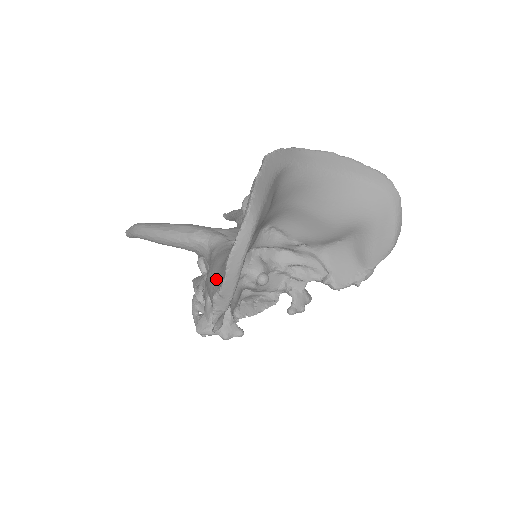
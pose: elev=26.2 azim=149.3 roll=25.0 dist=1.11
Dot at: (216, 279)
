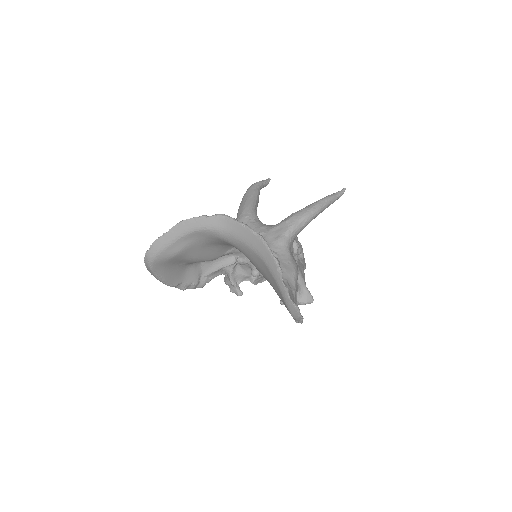
Dot at: (191, 265)
